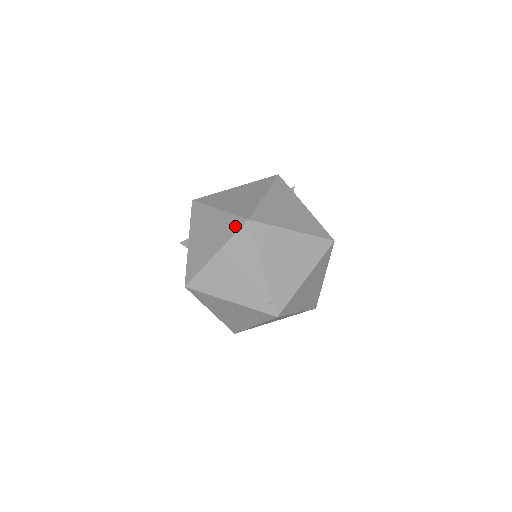
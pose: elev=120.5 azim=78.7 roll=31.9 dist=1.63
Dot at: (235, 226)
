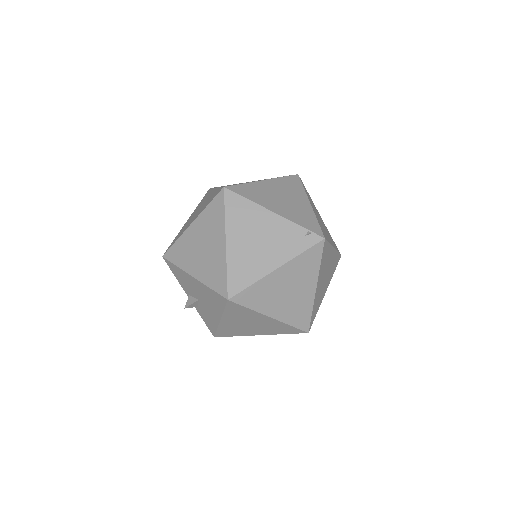
Dot at: (219, 205)
